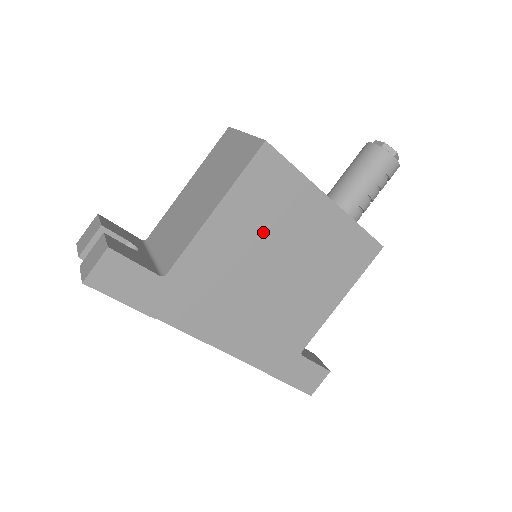
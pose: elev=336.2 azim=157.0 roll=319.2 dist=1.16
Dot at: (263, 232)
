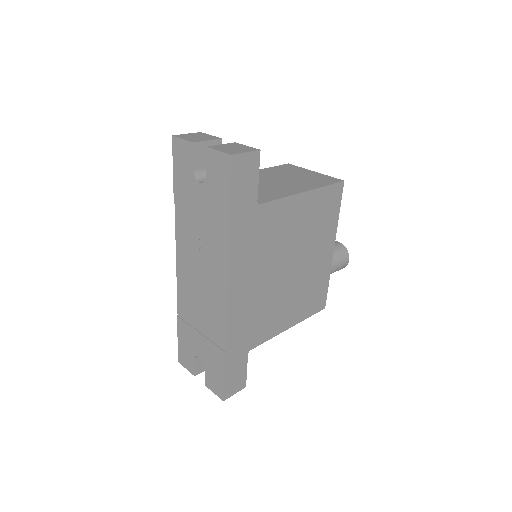
Dot at: (305, 233)
